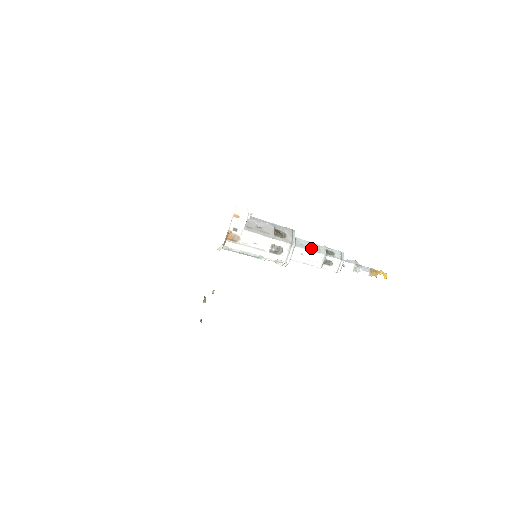
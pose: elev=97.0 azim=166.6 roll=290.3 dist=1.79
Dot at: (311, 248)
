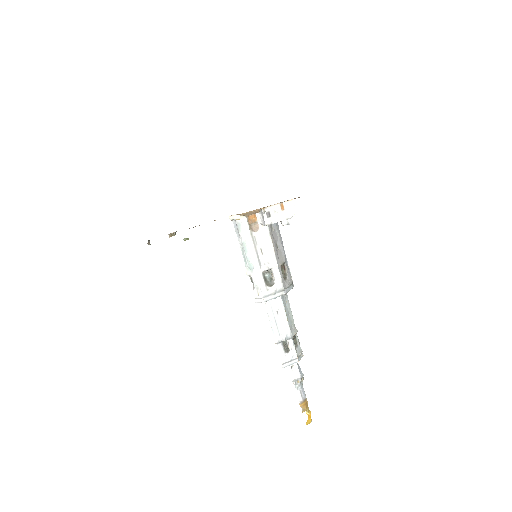
Dot at: (288, 316)
